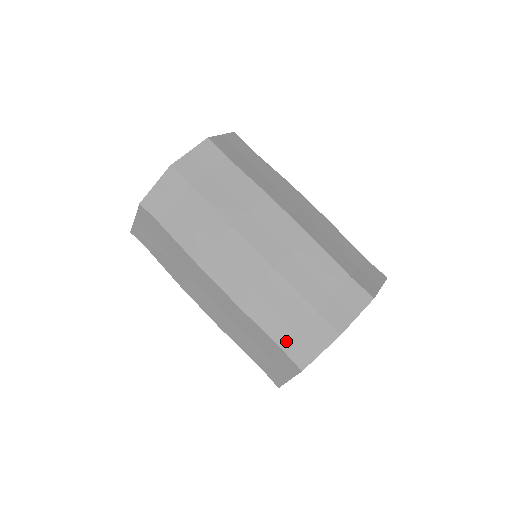
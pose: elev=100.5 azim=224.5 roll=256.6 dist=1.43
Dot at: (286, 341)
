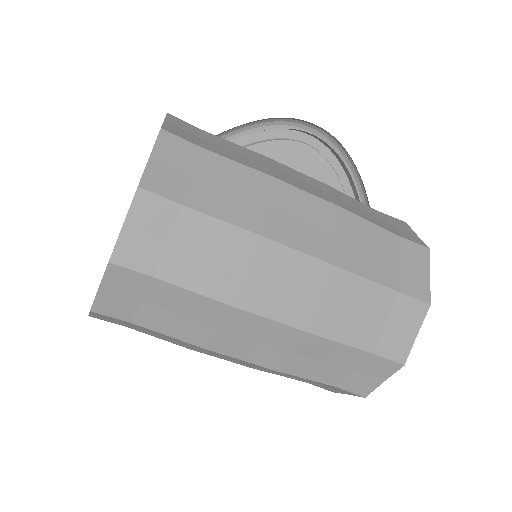
Dot at: occluded
